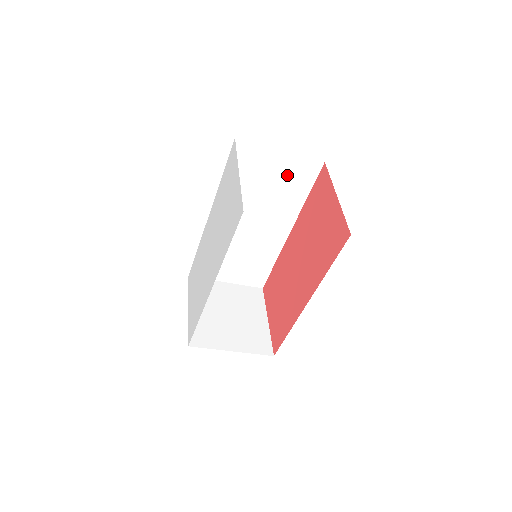
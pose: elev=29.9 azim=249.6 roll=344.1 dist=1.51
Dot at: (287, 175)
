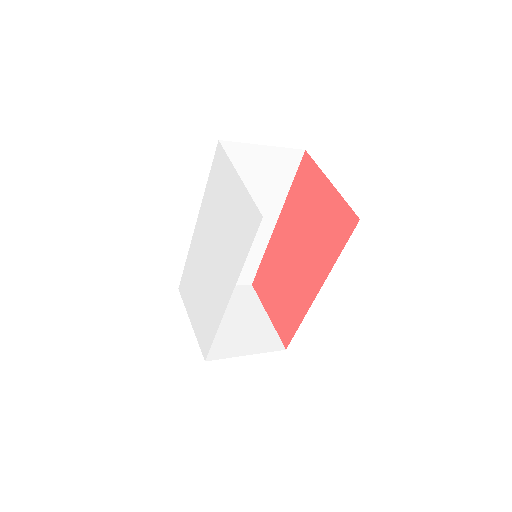
Dot at: (270, 169)
